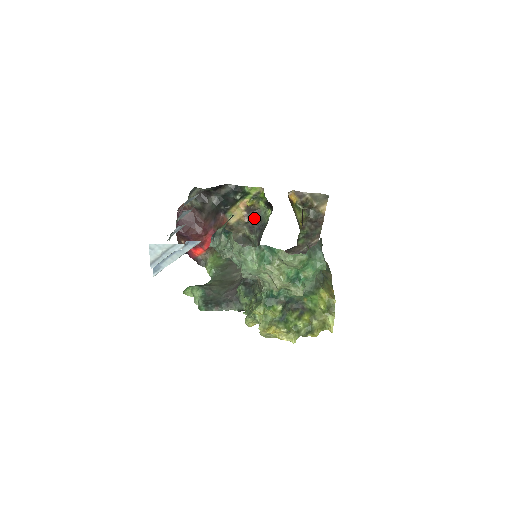
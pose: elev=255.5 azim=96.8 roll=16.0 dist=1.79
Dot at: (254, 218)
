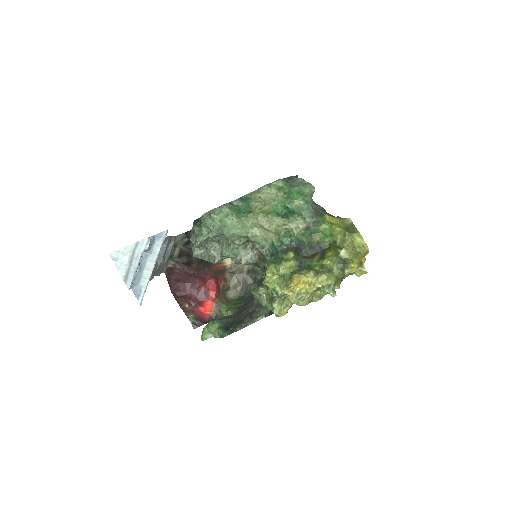
Dot at: occluded
